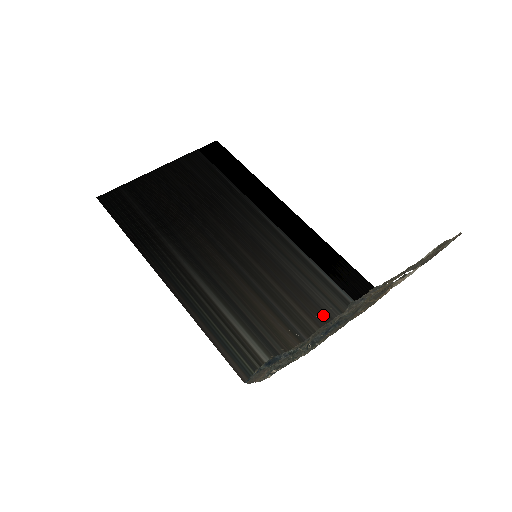
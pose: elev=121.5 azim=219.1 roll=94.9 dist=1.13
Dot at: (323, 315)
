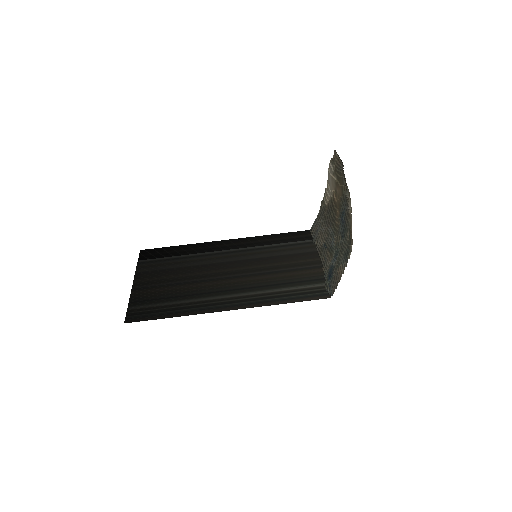
Dot at: (312, 253)
